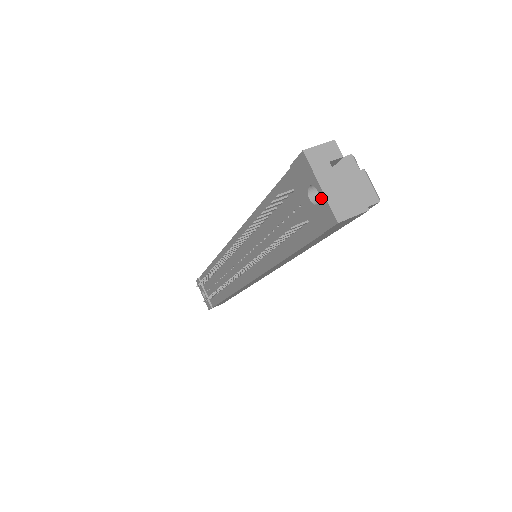
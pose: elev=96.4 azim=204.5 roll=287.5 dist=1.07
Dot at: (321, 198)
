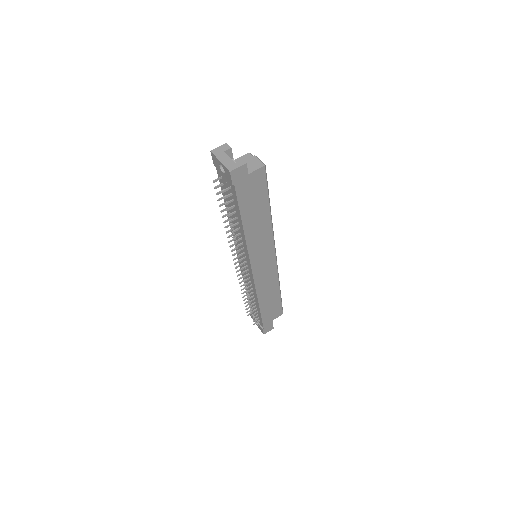
Dot at: (223, 167)
